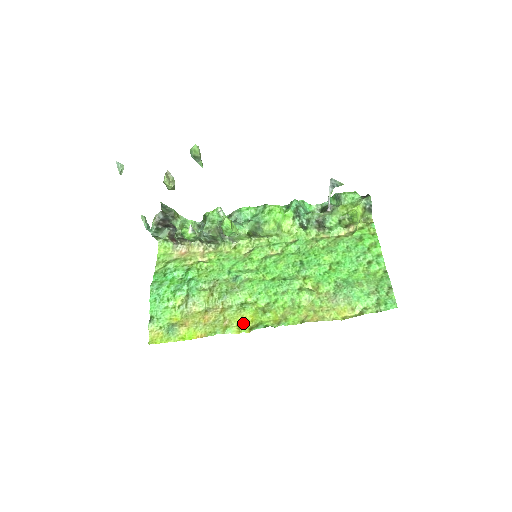
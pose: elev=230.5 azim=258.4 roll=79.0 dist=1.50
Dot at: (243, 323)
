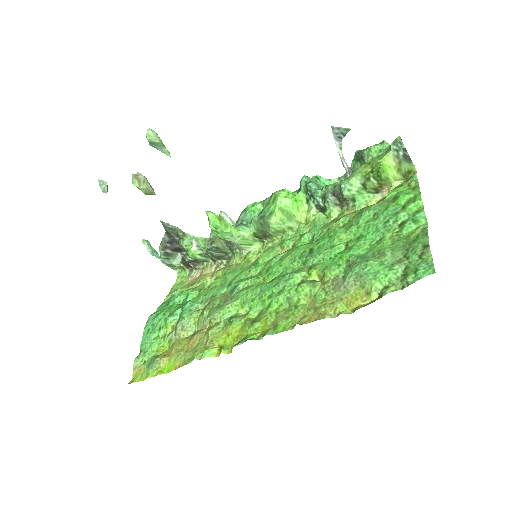
Dot at: (227, 342)
